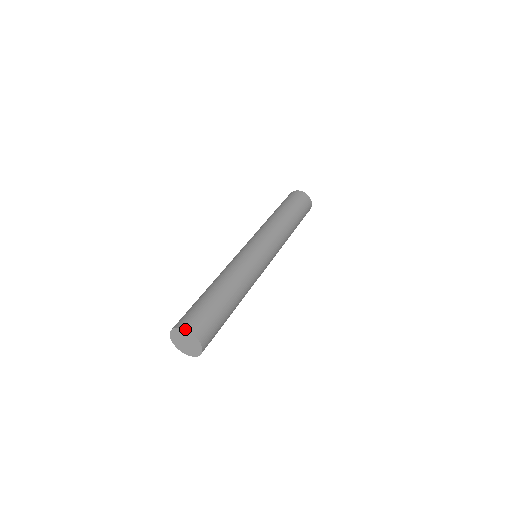
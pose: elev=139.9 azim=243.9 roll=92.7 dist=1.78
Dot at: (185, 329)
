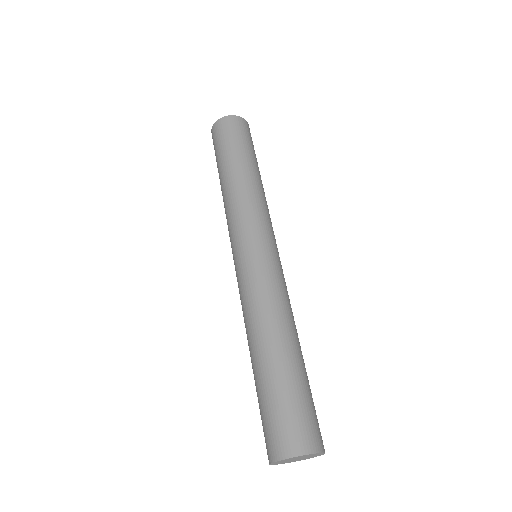
Dot at: (300, 456)
